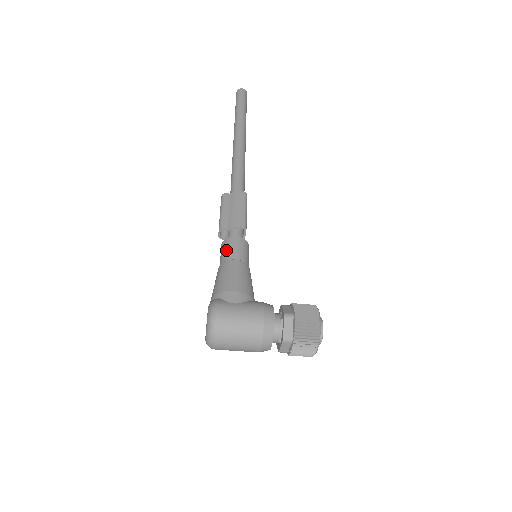
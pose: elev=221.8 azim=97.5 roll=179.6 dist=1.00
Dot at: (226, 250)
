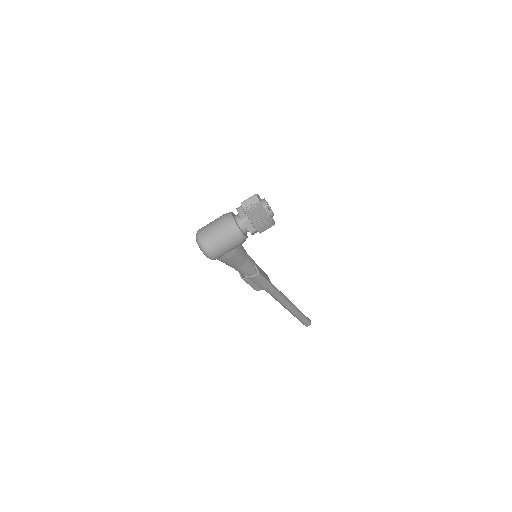
Dot at: occluded
